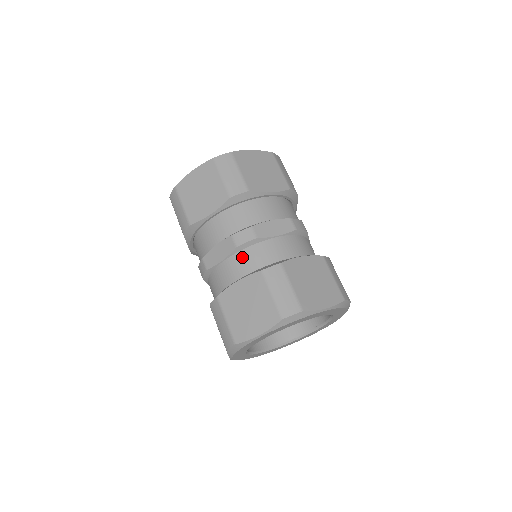
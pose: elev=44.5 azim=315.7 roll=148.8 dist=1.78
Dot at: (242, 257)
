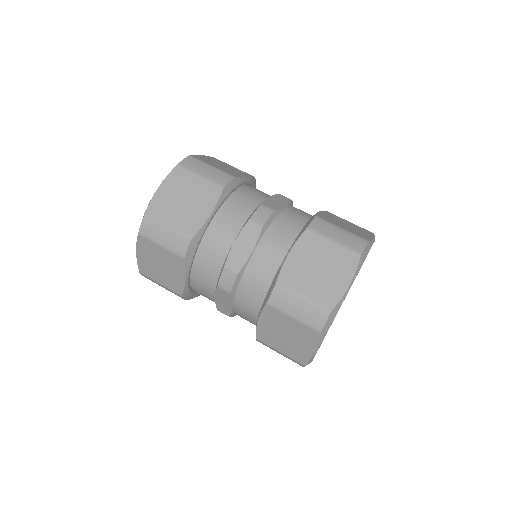
Dot at: (272, 234)
